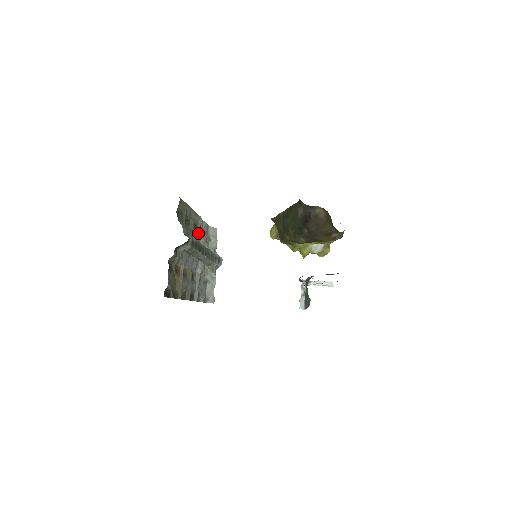
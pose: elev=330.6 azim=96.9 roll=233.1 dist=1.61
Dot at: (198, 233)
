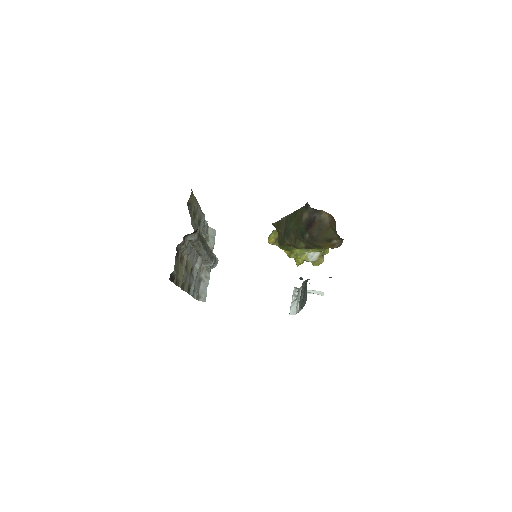
Dot at: (200, 230)
